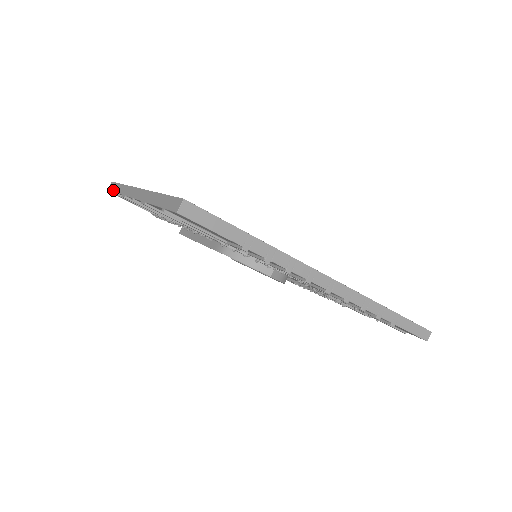
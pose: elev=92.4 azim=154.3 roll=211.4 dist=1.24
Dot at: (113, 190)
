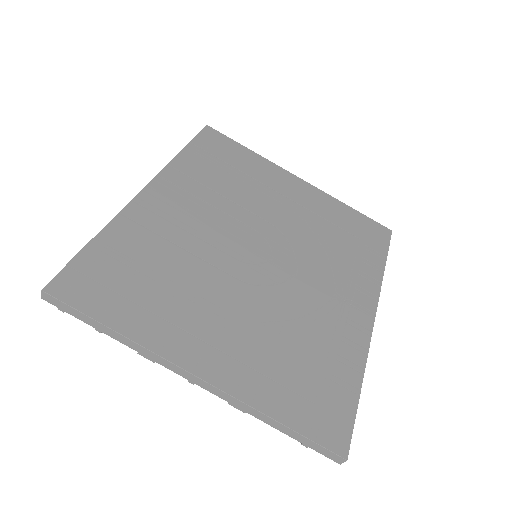
Dot at: occluded
